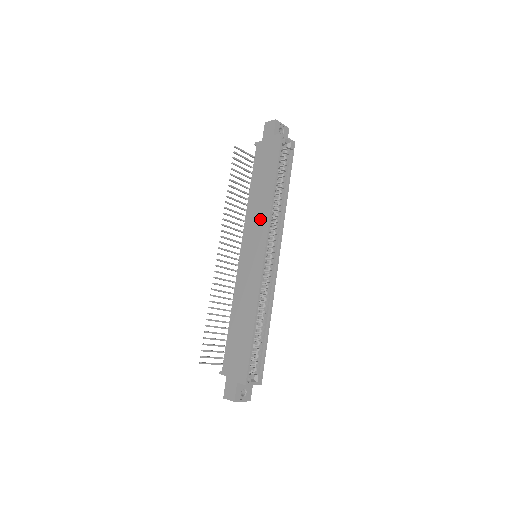
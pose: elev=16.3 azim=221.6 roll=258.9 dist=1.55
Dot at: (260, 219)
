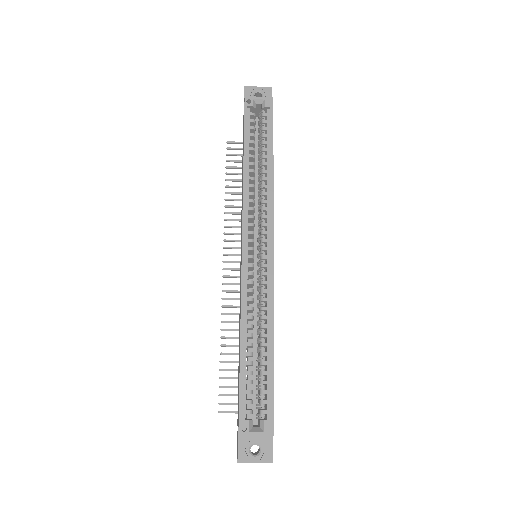
Dot at: occluded
